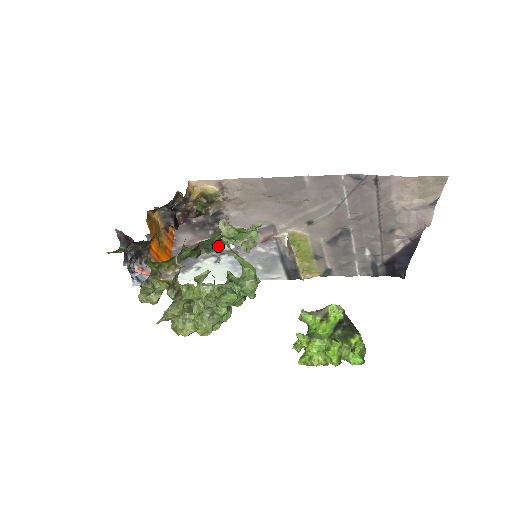
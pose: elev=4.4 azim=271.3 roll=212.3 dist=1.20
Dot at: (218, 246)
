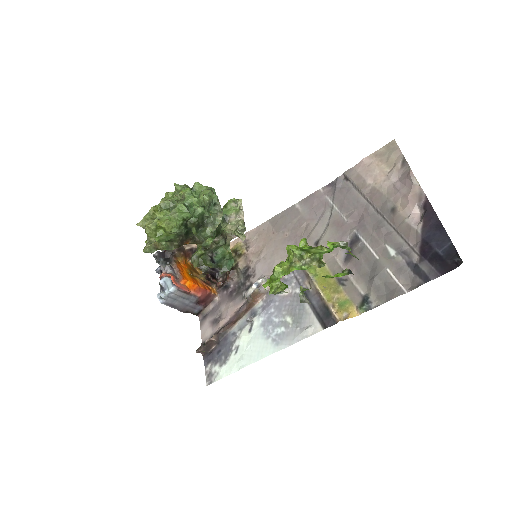
Dot at: (228, 260)
